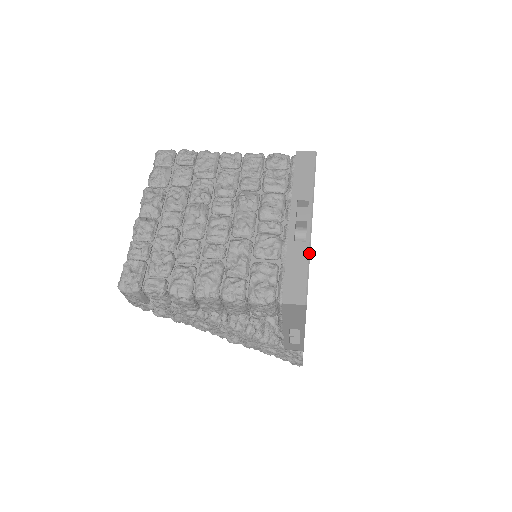
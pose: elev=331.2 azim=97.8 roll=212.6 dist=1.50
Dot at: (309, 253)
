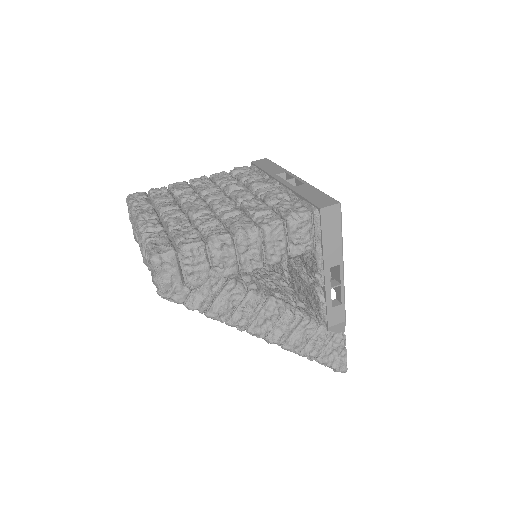
Dot at: (313, 186)
